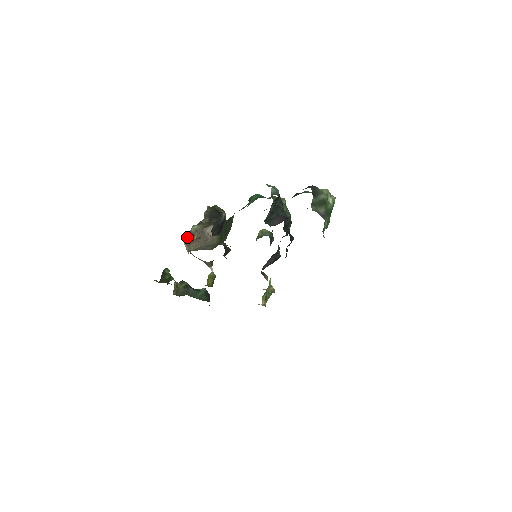
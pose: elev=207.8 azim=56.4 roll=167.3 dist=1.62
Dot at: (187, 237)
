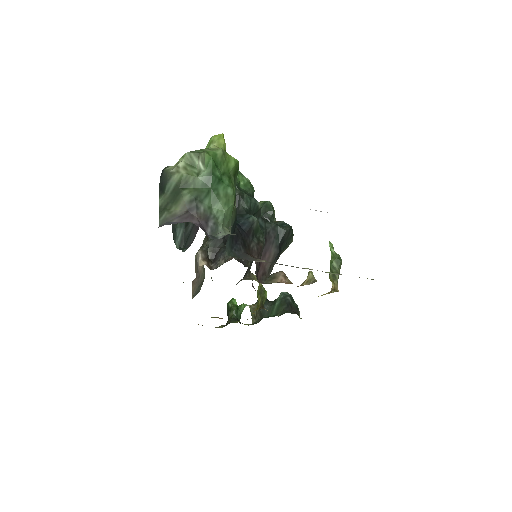
Dot at: occluded
